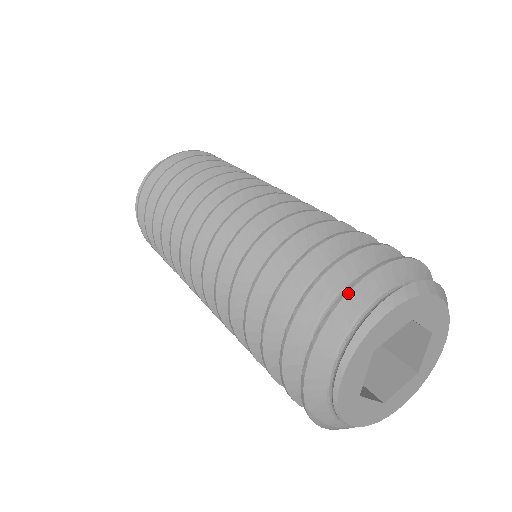
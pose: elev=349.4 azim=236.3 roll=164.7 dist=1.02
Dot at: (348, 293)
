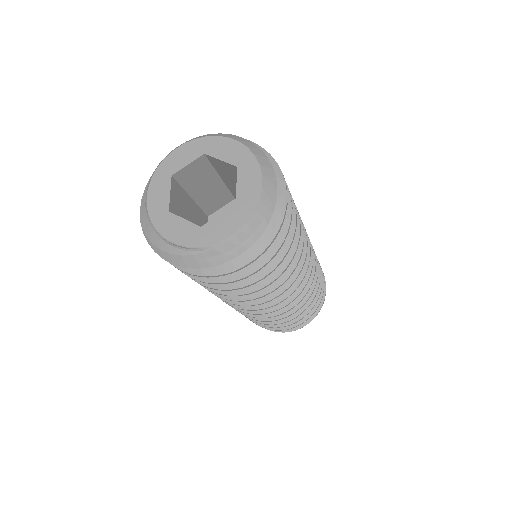
Dot at: occluded
